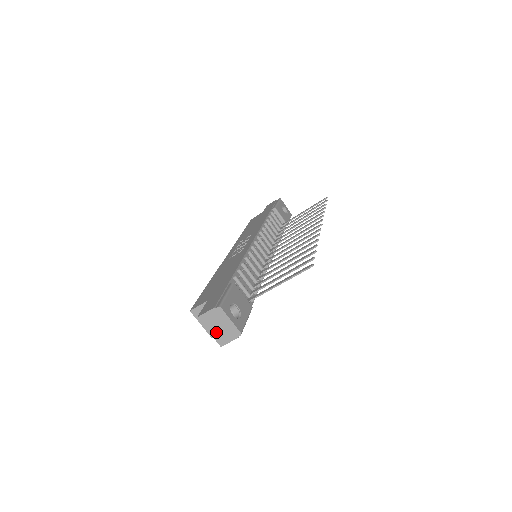
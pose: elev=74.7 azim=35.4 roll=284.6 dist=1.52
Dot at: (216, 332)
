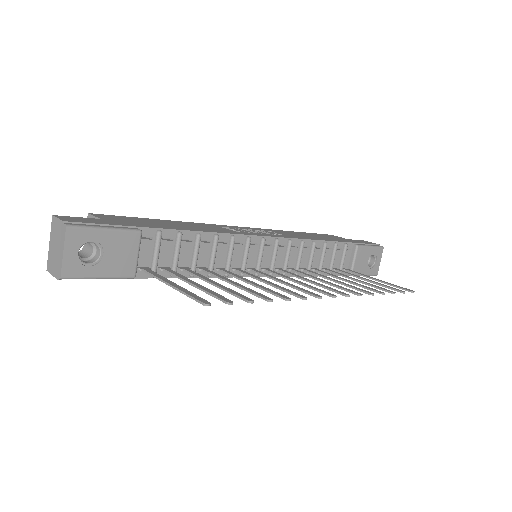
Dot at: (52, 250)
